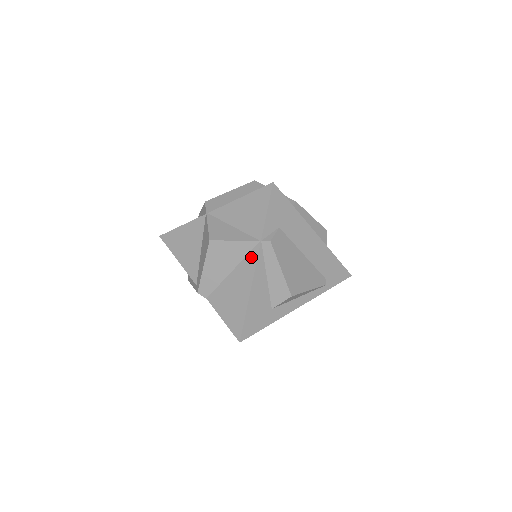
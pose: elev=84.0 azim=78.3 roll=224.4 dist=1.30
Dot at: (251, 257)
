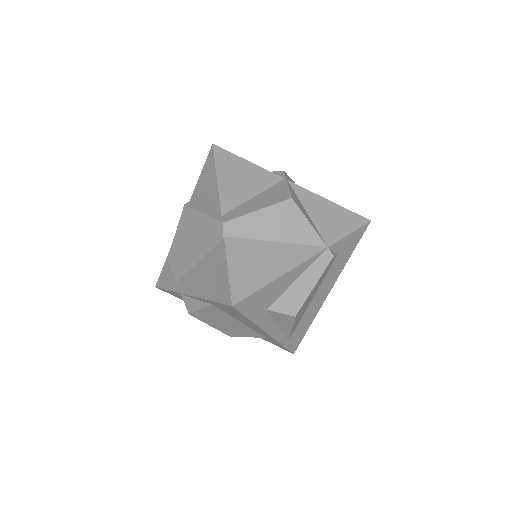
Dot at: (308, 249)
